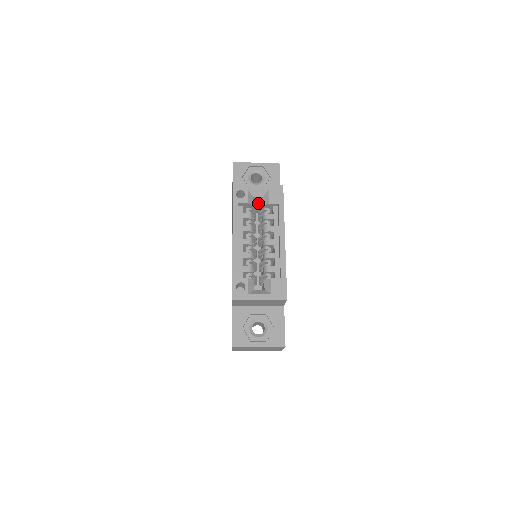
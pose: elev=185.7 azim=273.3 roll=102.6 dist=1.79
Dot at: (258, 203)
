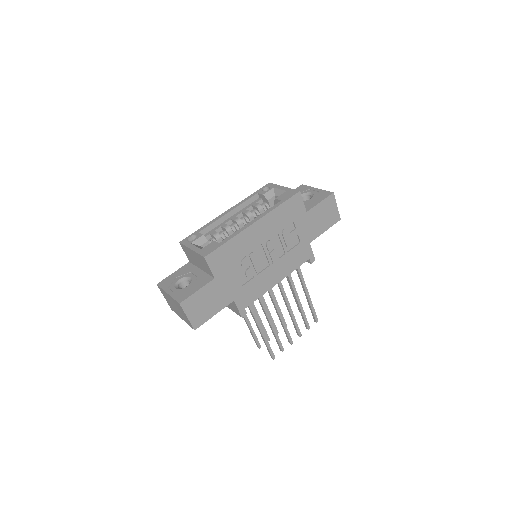
Dot at: occluded
